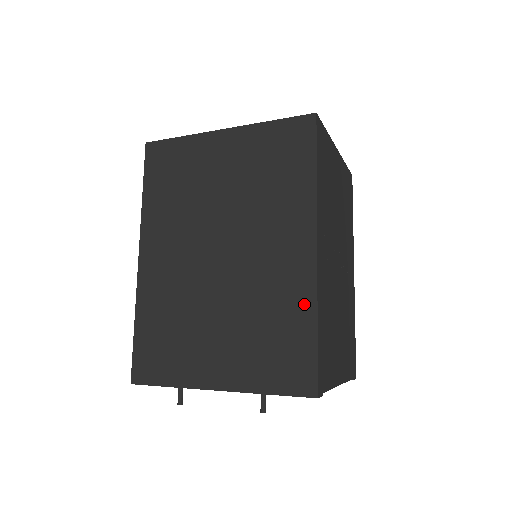
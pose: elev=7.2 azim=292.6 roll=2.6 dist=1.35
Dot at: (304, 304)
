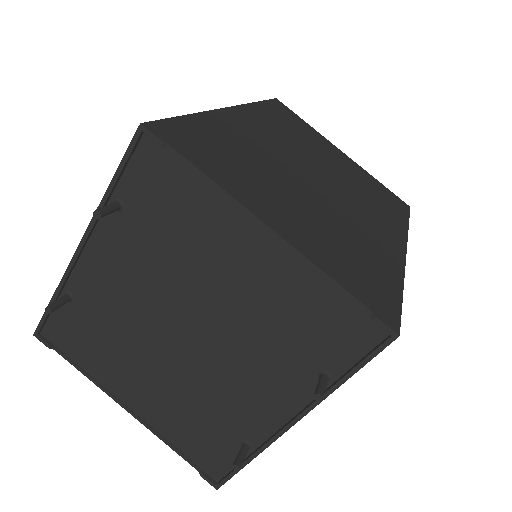
Dot at: occluded
